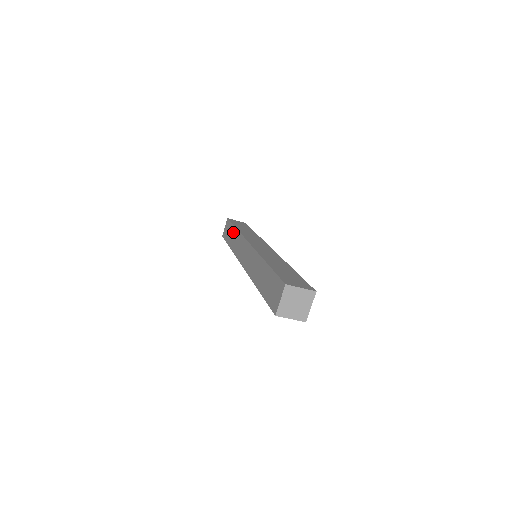
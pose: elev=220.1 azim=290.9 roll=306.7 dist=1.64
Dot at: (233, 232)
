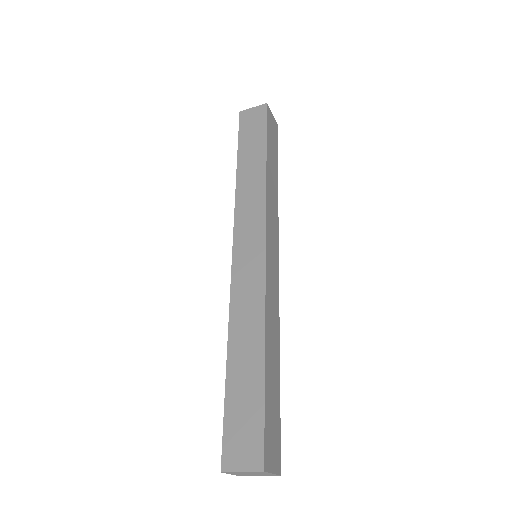
Dot at: (258, 159)
